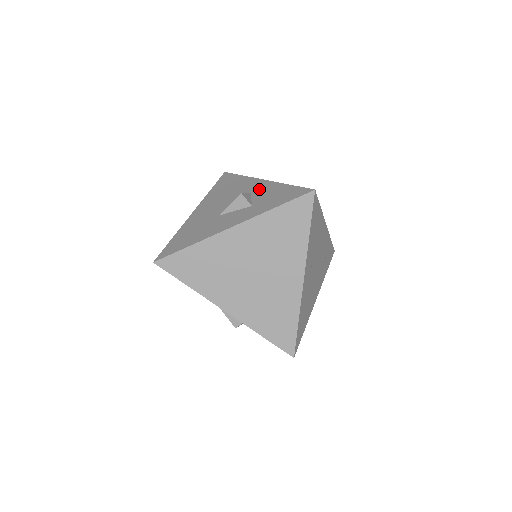
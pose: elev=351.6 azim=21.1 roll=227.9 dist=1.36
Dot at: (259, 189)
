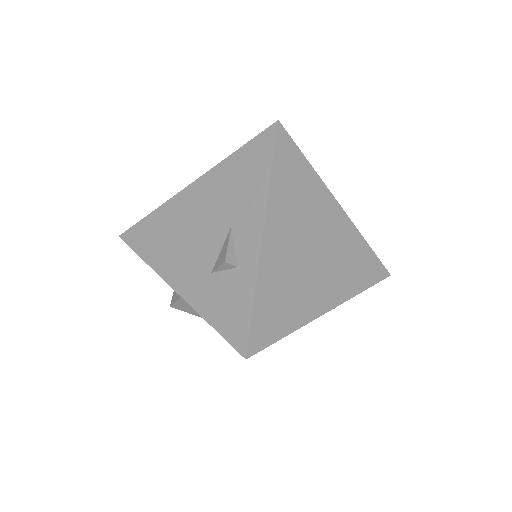
Dot at: occluded
